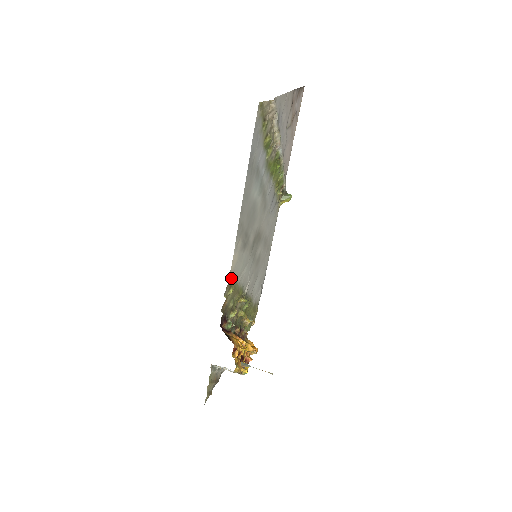
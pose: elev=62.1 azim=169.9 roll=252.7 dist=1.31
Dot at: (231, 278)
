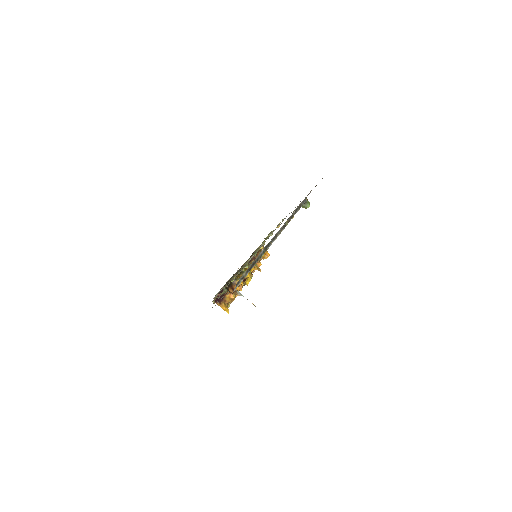
Dot at: occluded
